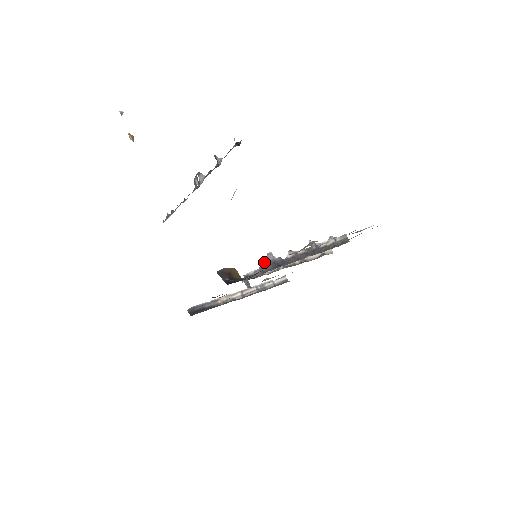
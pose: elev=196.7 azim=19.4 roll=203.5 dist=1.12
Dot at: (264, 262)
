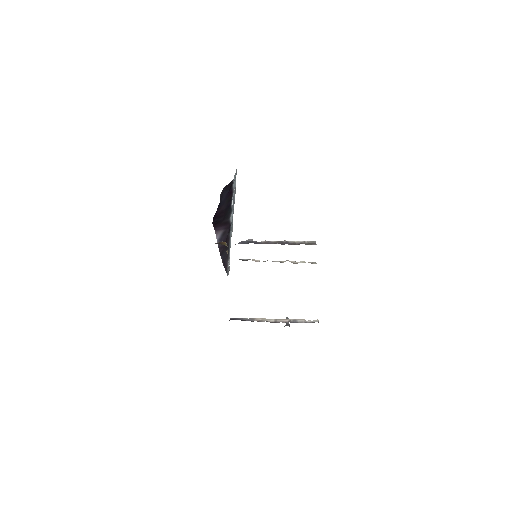
Dot at: (244, 241)
